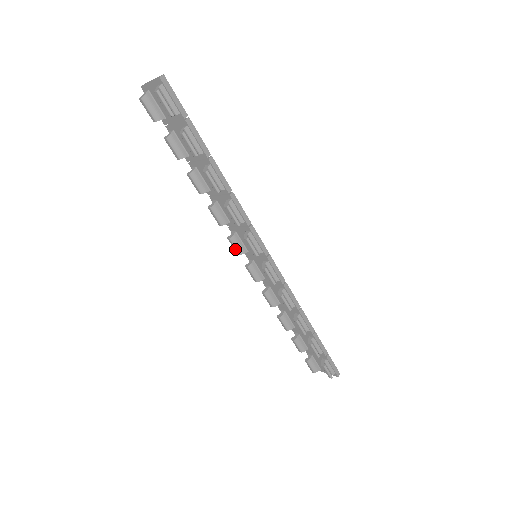
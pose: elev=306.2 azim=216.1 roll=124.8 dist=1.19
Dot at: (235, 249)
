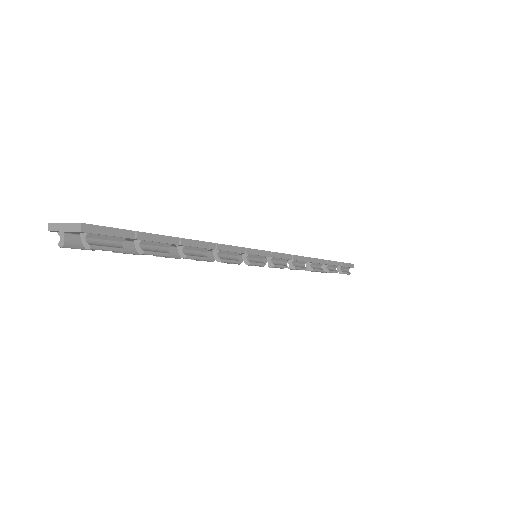
Dot at: occluded
